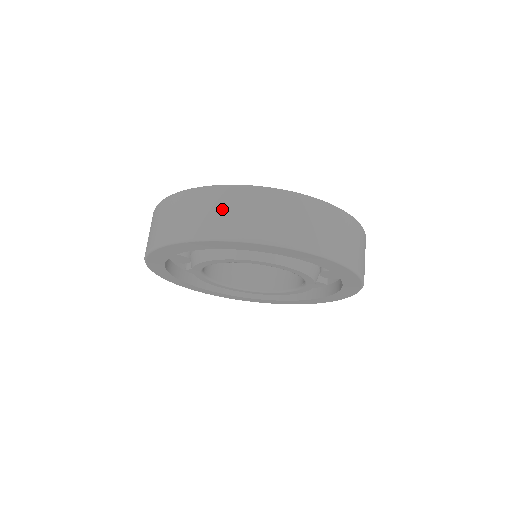
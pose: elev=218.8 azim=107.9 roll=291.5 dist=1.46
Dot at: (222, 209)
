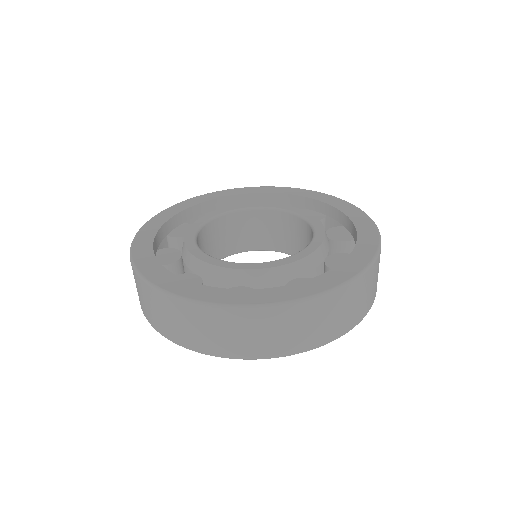
Dot at: (163, 314)
